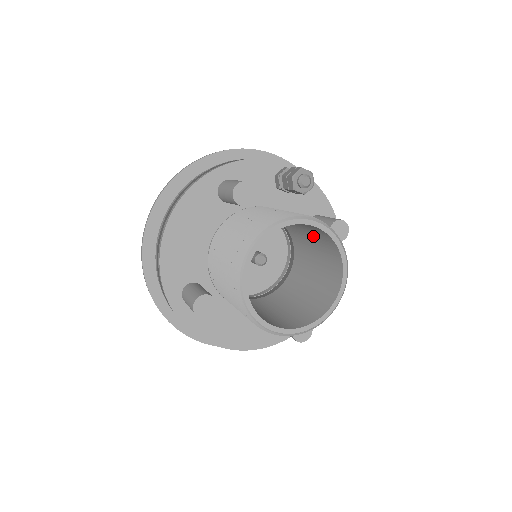
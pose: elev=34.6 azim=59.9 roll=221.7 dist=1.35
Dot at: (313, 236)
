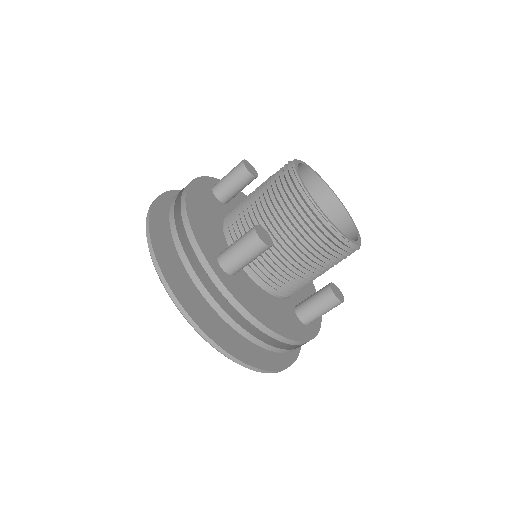
Dot at: occluded
